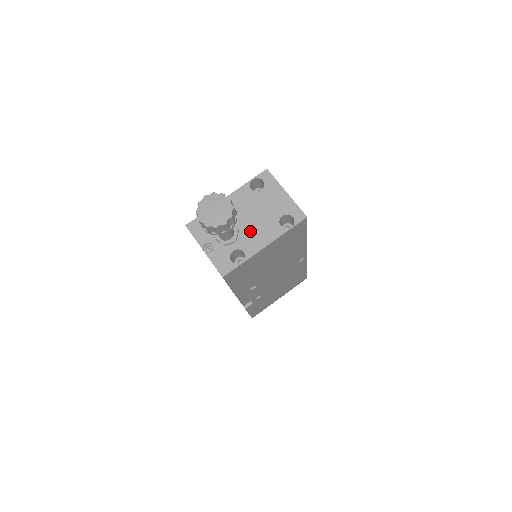
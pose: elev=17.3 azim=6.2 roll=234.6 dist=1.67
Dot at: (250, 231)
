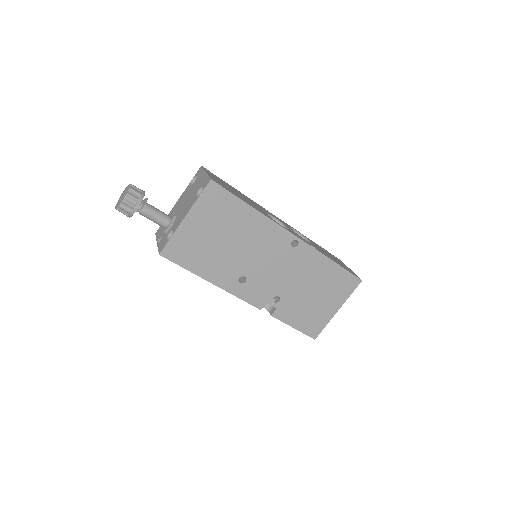
Dot at: (181, 213)
